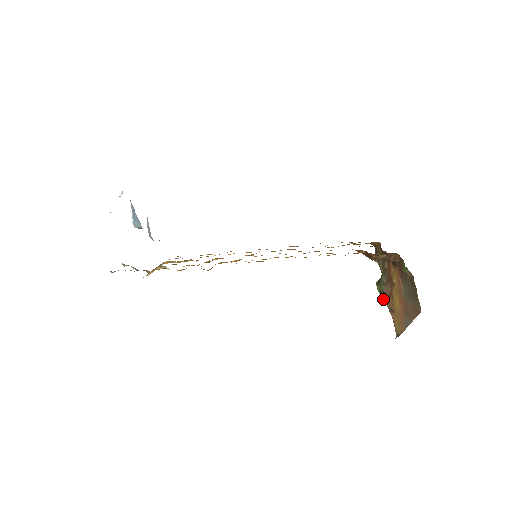
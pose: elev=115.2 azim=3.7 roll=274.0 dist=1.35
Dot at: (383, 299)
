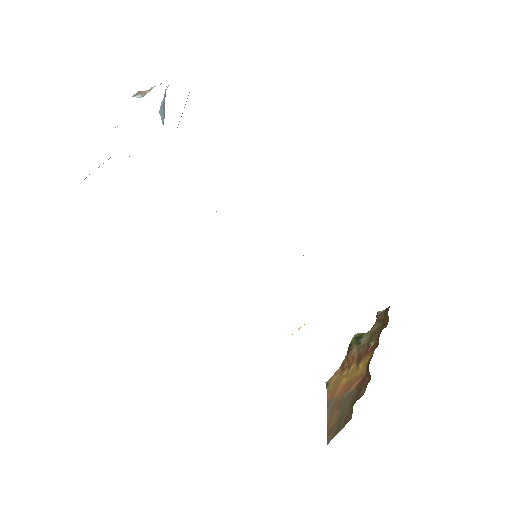
Dot at: (348, 350)
